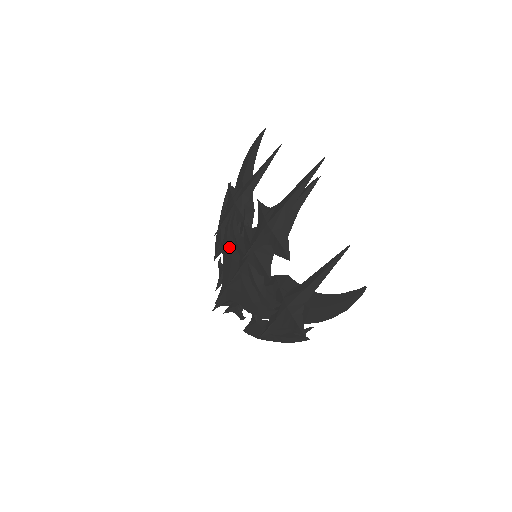
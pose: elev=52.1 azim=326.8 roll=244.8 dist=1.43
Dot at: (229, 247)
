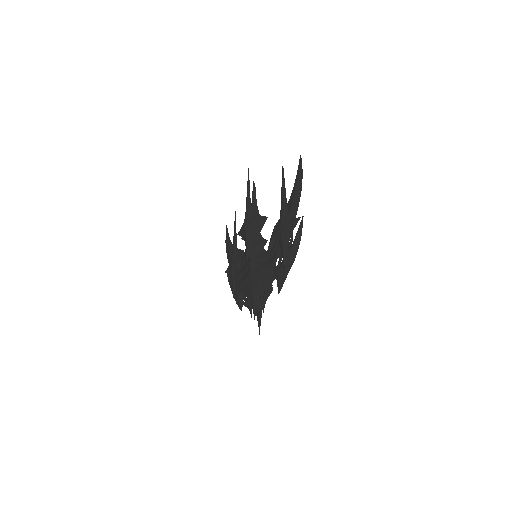
Dot at: (241, 282)
